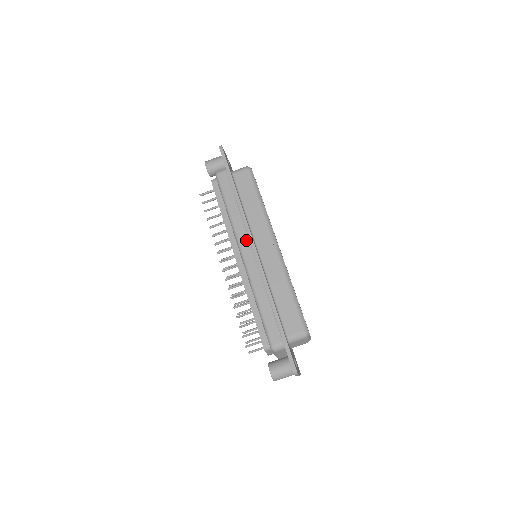
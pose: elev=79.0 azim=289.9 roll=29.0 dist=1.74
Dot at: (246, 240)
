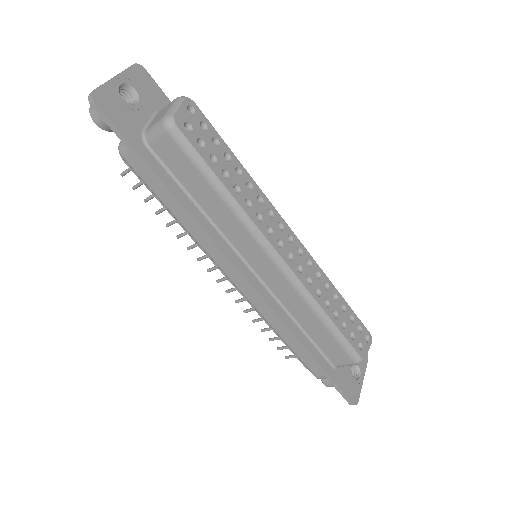
Dot at: (227, 264)
